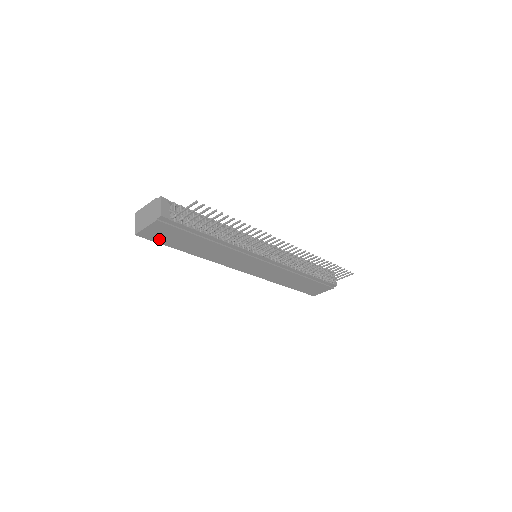
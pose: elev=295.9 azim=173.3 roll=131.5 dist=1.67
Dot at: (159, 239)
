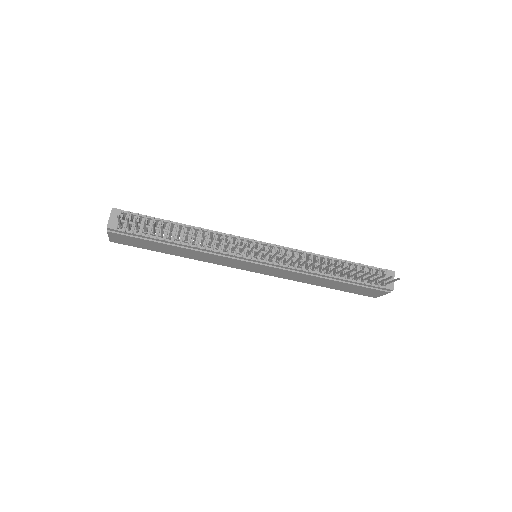
Dot at: (133, 244)
